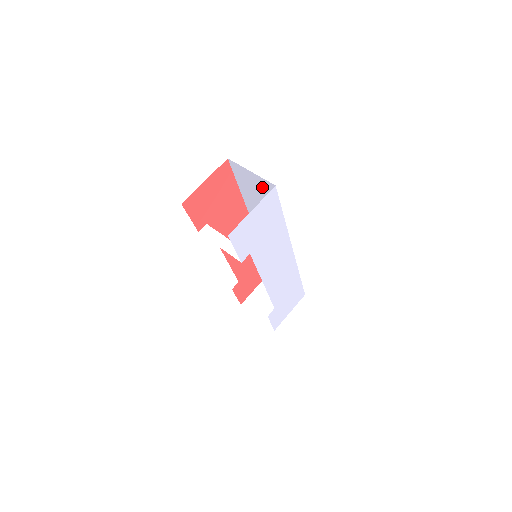
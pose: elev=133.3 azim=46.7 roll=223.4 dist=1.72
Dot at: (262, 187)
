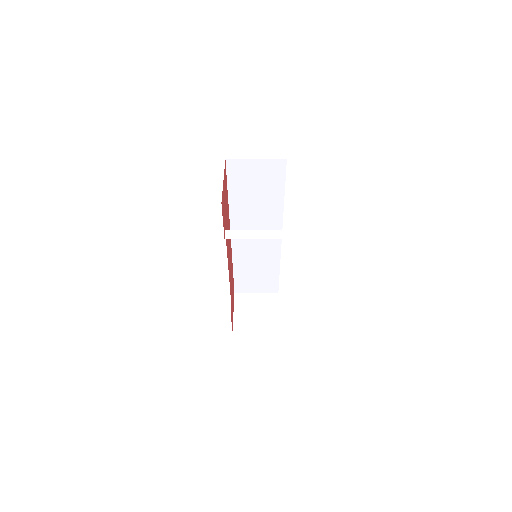
Dot at: (266, 172)
